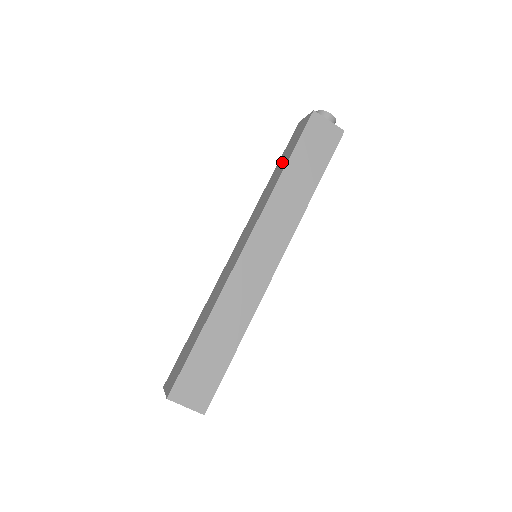
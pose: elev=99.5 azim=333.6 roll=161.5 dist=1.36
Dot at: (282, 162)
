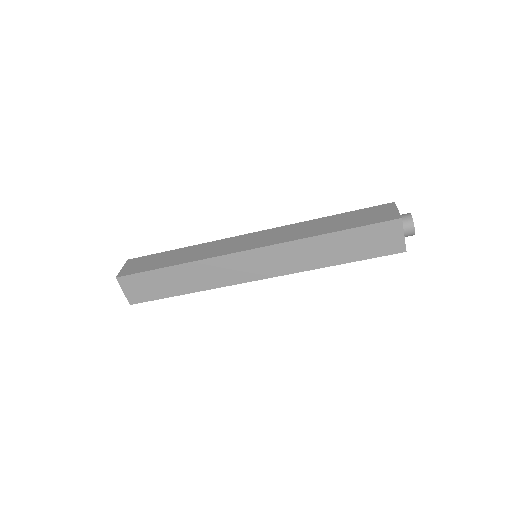
Dot at: (342, 221)
